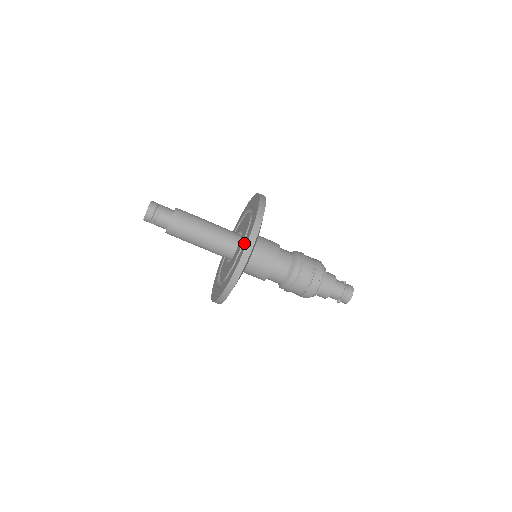
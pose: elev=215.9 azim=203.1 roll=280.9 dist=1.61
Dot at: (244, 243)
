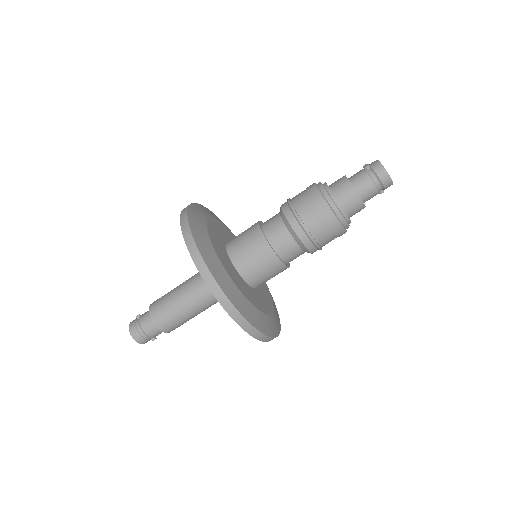
Dot at: occluded
